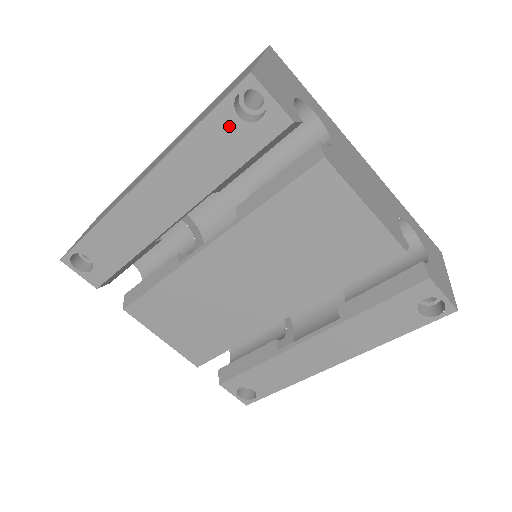
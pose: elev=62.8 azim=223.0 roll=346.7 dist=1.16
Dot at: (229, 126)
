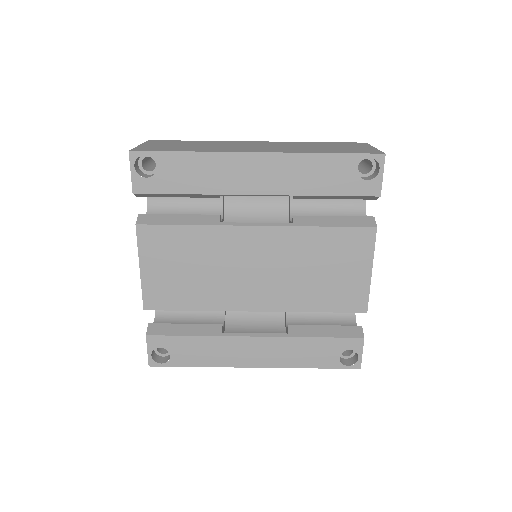
Dot at: (347, 169)
